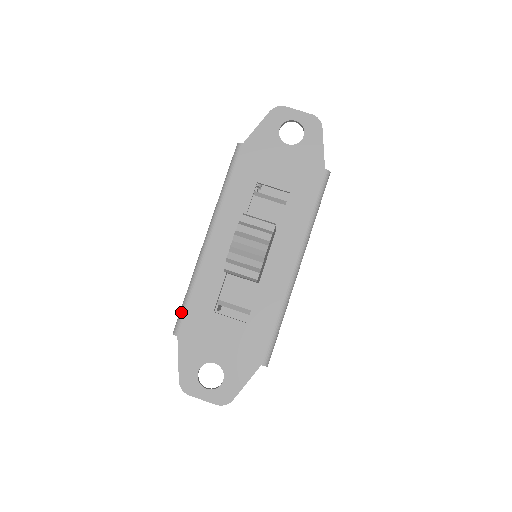
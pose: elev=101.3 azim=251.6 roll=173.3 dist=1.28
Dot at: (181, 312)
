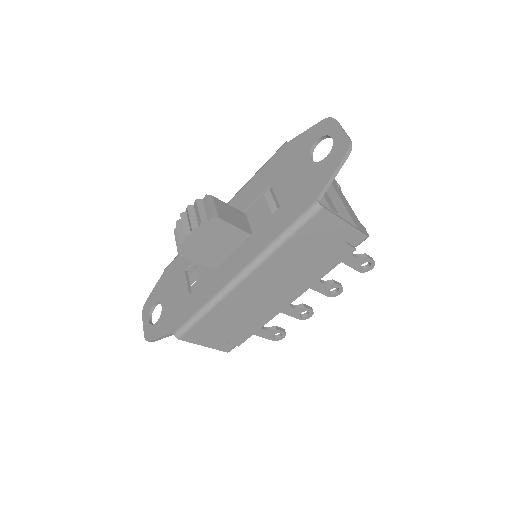
Dot at: (176, 256)
